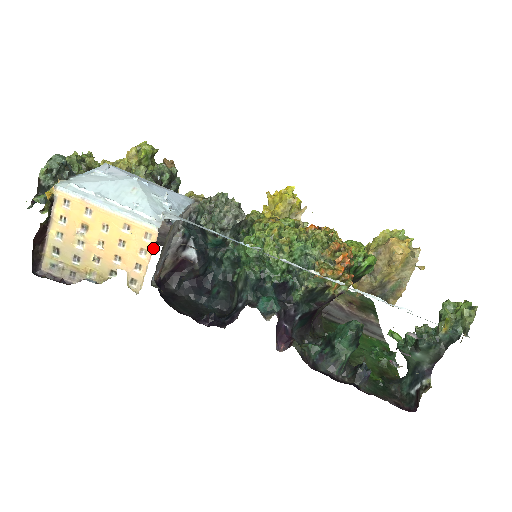
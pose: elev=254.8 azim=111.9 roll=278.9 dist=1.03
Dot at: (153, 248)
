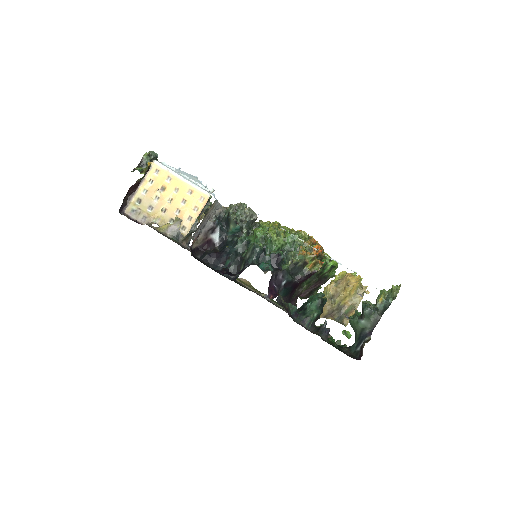
Dot at: (203, 207)
